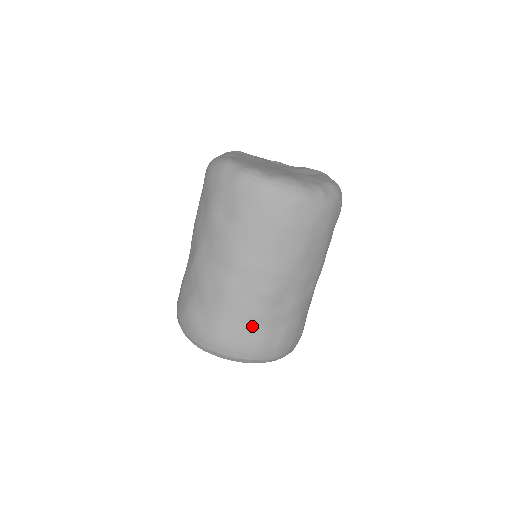
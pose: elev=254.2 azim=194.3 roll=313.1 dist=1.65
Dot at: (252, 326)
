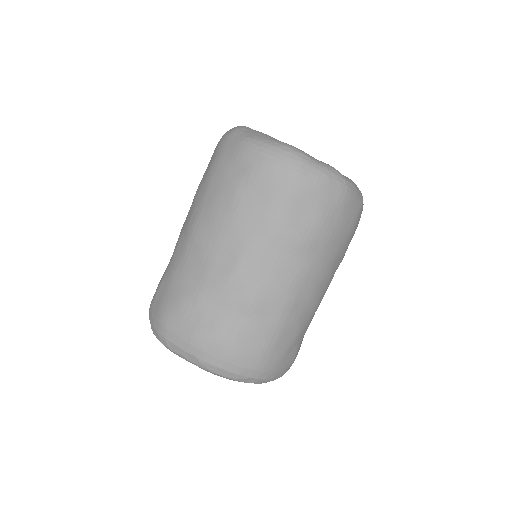
Dot at: (296, 341)
